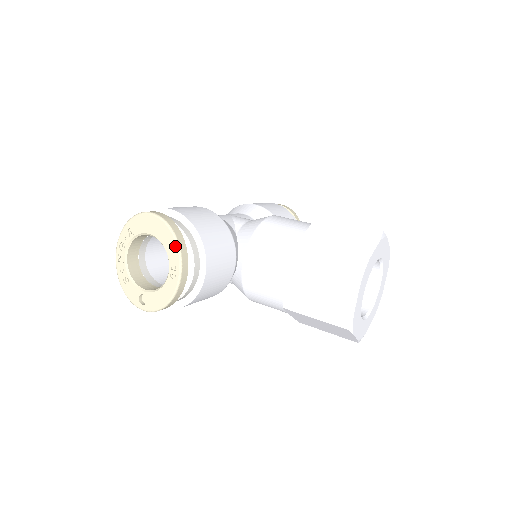
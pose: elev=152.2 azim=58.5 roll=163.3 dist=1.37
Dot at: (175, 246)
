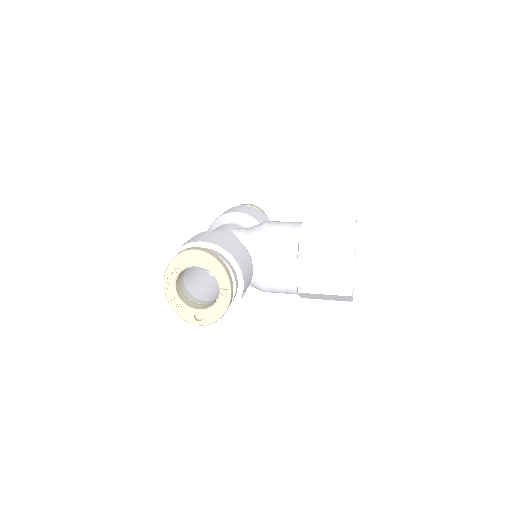
Dot at: (222, 271)
